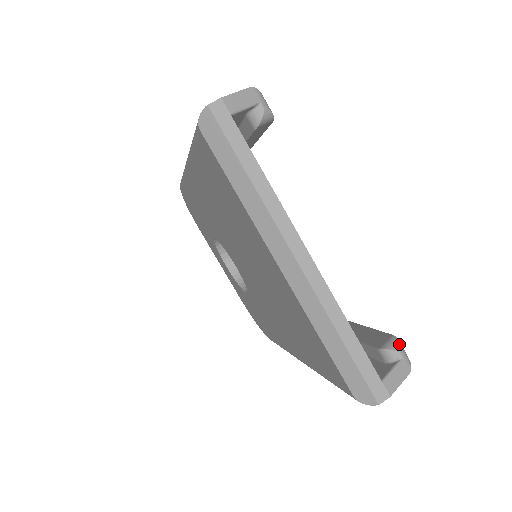
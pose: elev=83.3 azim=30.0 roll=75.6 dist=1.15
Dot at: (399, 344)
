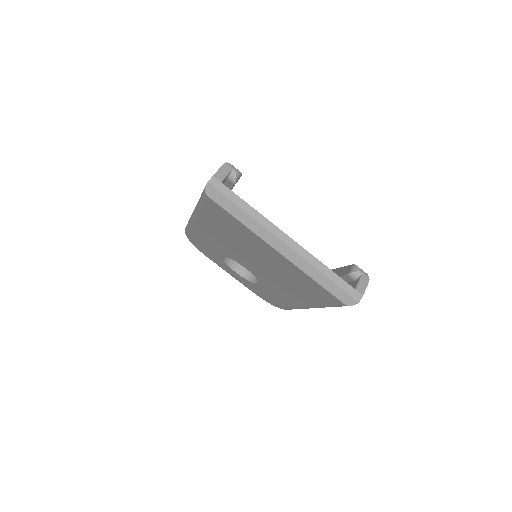
Dot at: (357, 267)
